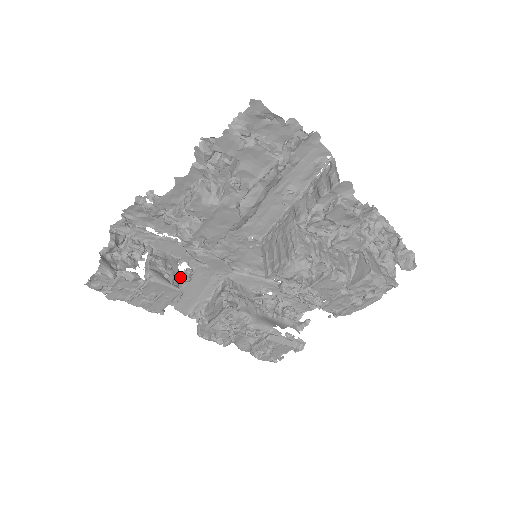
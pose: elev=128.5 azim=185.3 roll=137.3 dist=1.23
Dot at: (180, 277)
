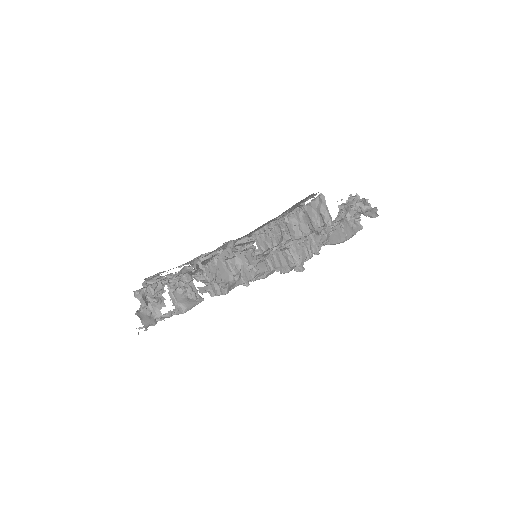
Dot at: (190, 276)
